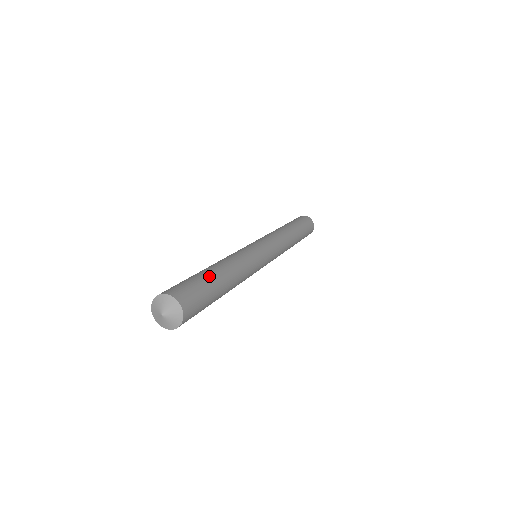
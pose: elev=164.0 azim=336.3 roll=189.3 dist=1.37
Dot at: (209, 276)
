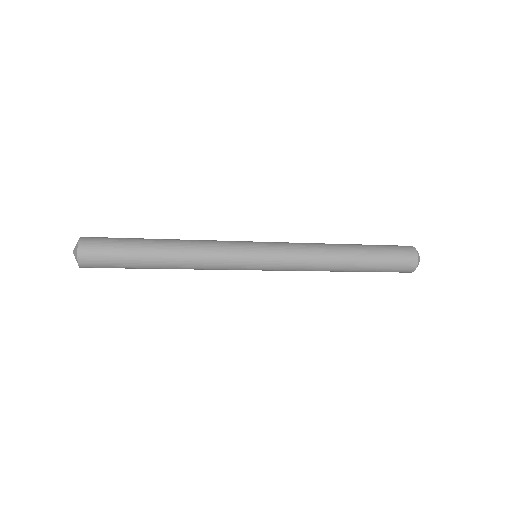
Dot at: (139, 241)
